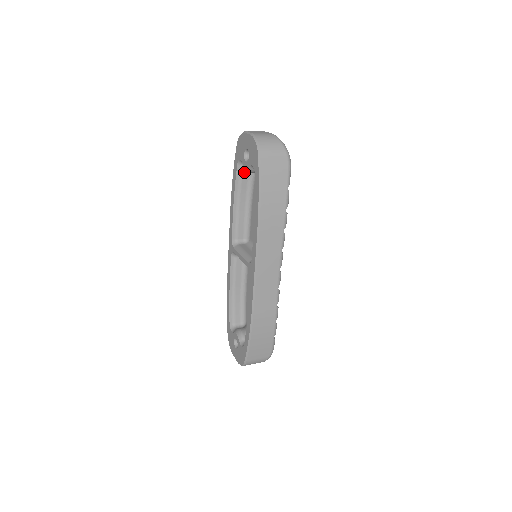
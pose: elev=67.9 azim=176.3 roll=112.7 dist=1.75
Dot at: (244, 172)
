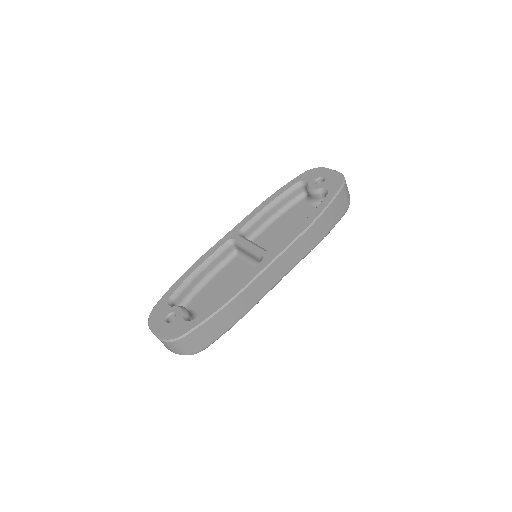
Dot at: (295, 192)
